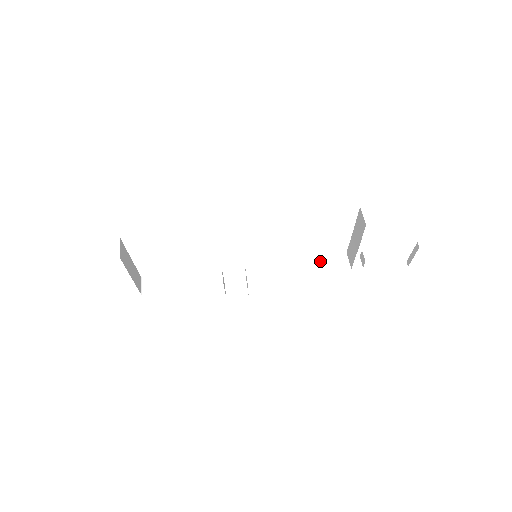
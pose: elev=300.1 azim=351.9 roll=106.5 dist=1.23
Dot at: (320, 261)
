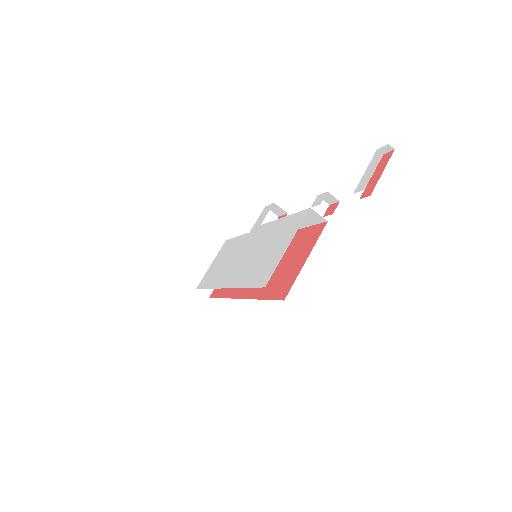
Dot at: occluded
